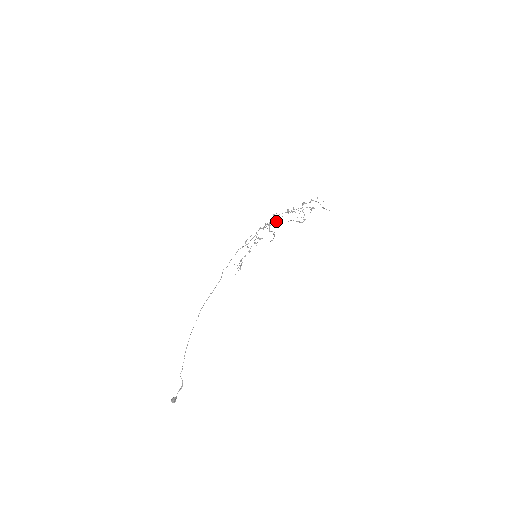
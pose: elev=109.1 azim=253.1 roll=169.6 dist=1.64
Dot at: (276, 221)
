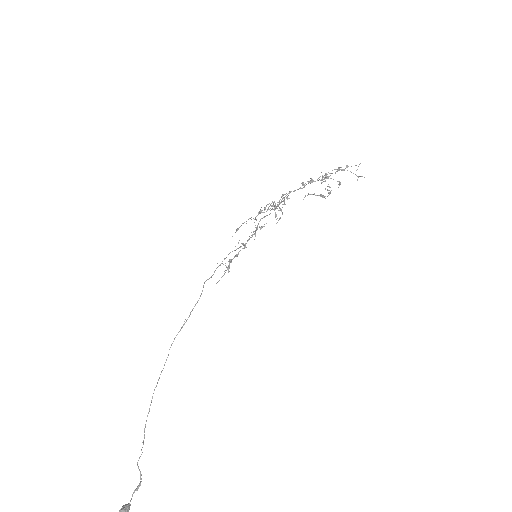
Dot at: occluded
